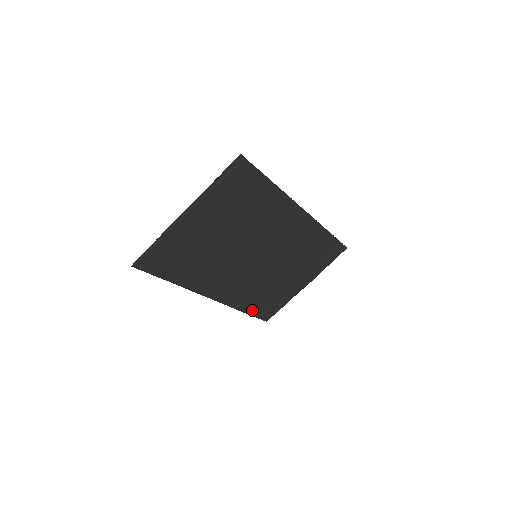
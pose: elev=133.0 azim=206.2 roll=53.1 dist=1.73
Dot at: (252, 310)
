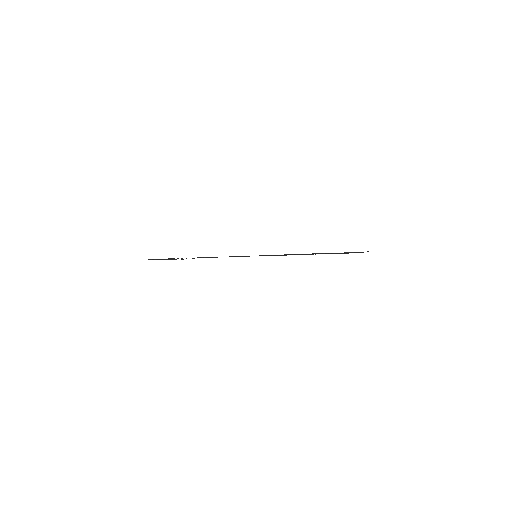
Dot at: occluded
